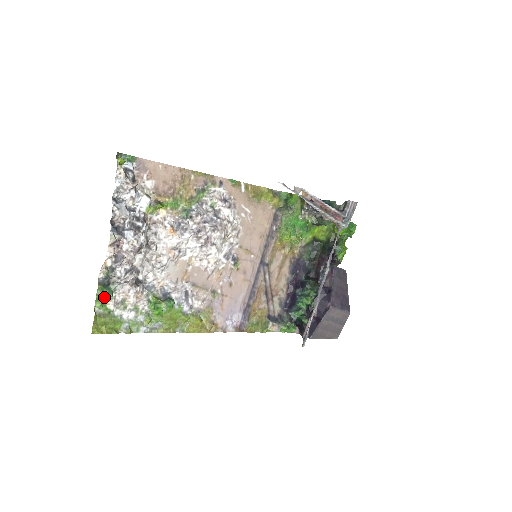
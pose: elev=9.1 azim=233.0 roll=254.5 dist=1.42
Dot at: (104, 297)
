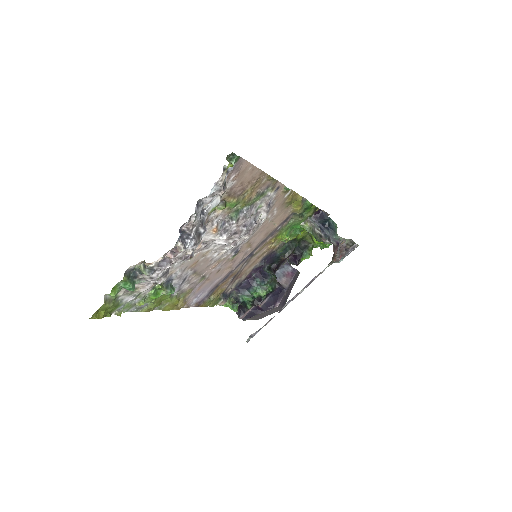
Dot at: (121, 286)
